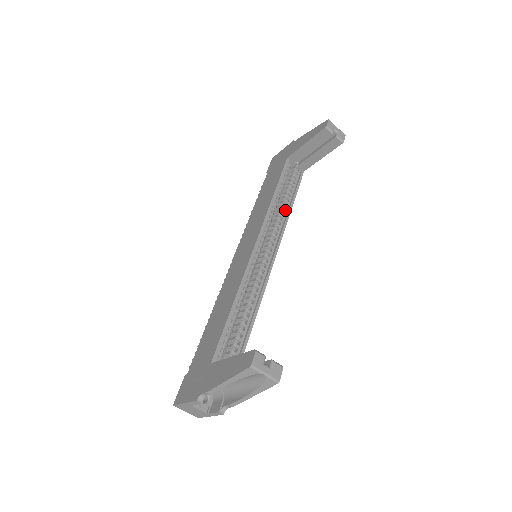
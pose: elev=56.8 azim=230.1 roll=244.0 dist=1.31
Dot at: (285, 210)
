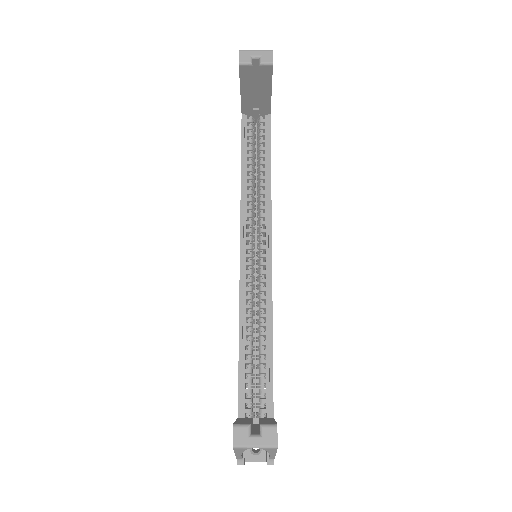
Dot at: (264, 181)
